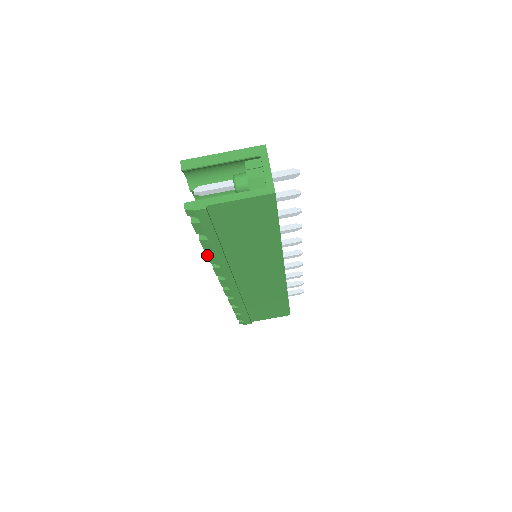
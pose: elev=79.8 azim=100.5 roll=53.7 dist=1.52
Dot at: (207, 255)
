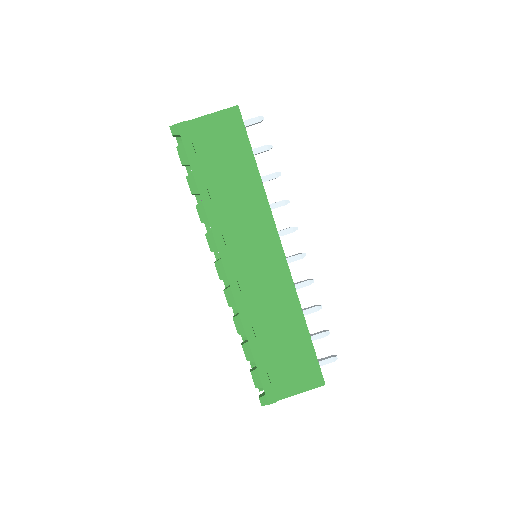
Dot at: (196, 206)
